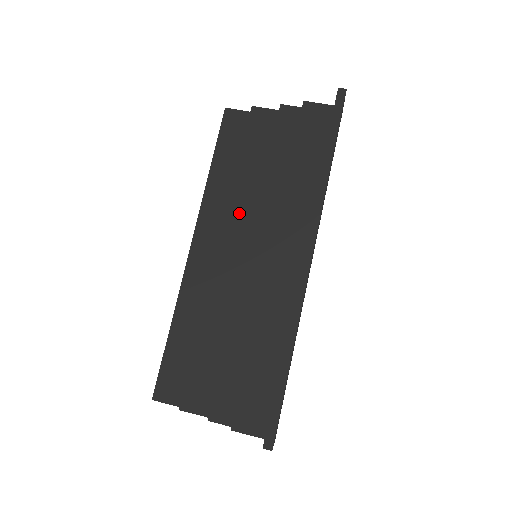
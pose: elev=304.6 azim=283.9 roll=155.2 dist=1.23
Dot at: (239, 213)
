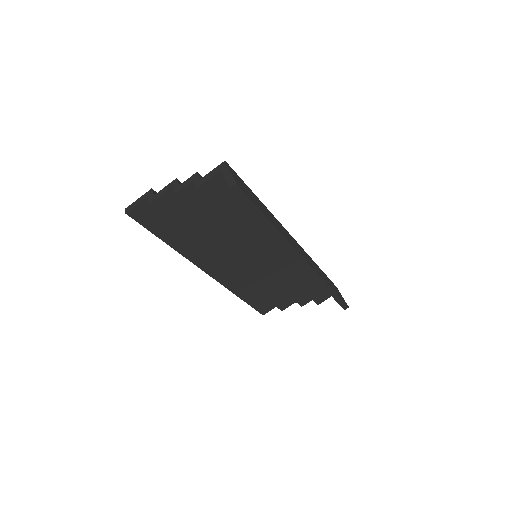
Dot at: (220, 249)
